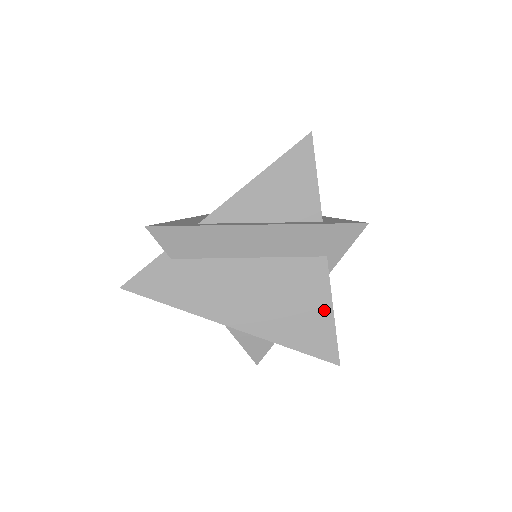
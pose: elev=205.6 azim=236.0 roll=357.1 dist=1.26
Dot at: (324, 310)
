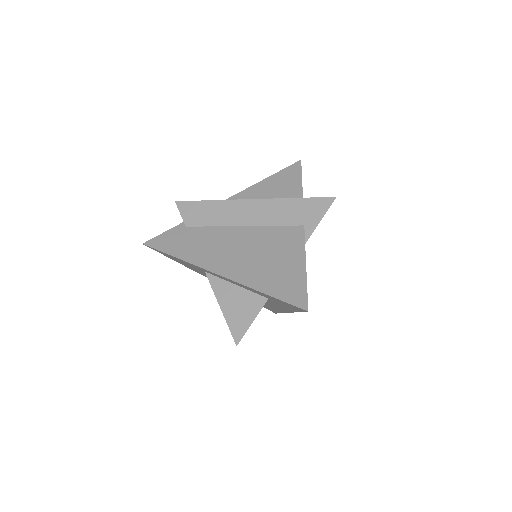
Dot at: (297, 263)
